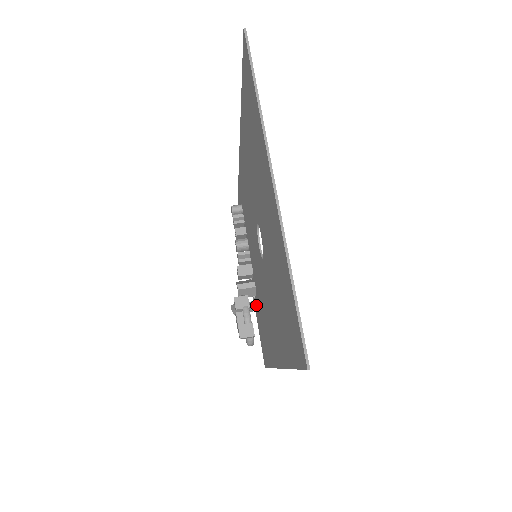
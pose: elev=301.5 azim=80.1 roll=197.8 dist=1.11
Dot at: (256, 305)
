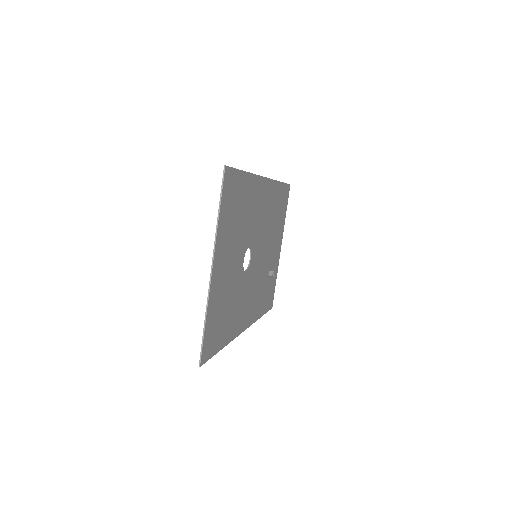
Dot at: occluded
